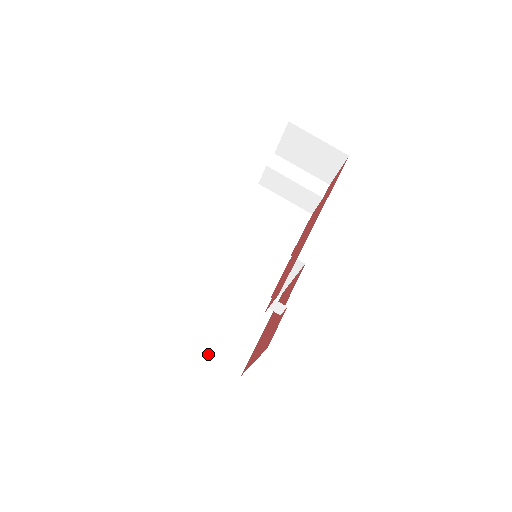
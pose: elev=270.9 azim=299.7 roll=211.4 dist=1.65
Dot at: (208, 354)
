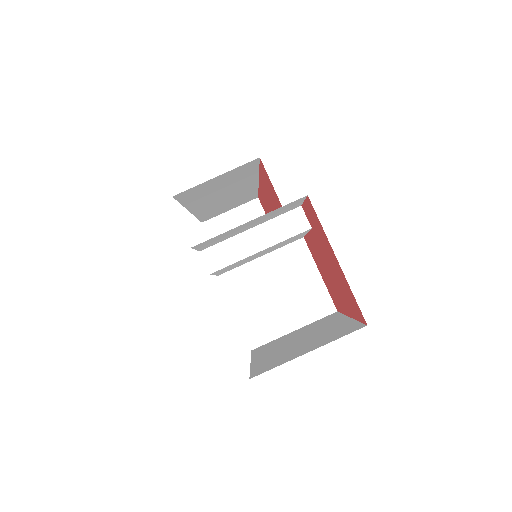
Dot at: (312, 350)
